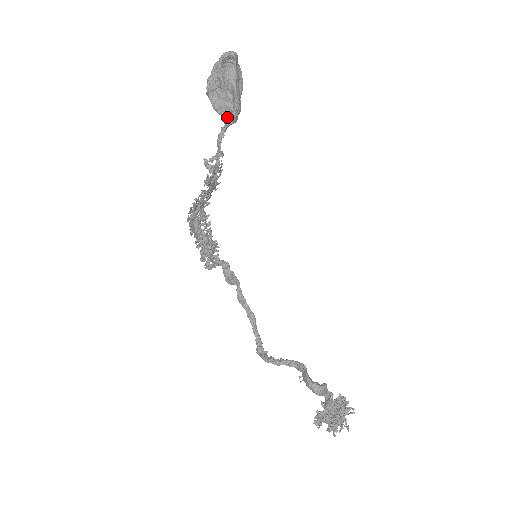
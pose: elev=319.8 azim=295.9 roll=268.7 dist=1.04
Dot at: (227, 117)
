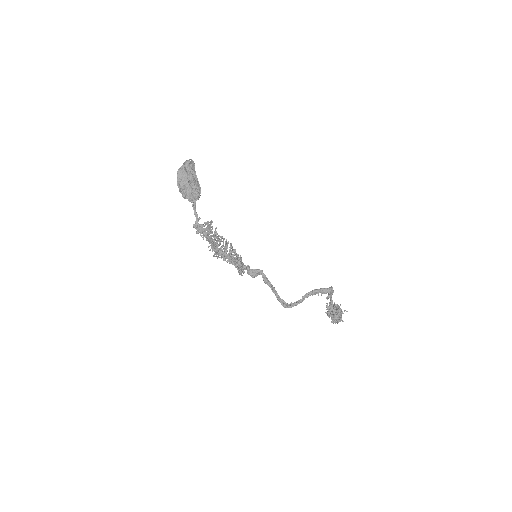
Dot at: (192, 198)
